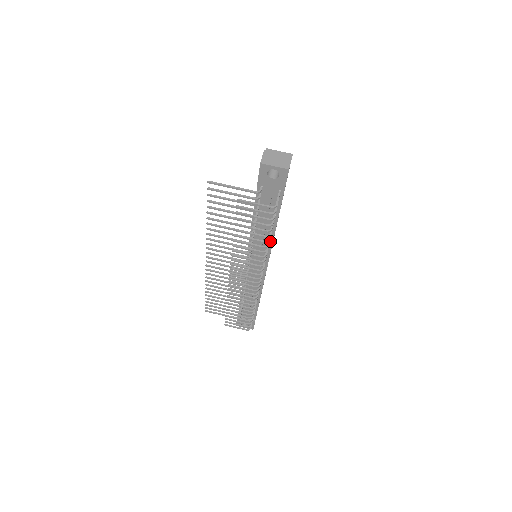
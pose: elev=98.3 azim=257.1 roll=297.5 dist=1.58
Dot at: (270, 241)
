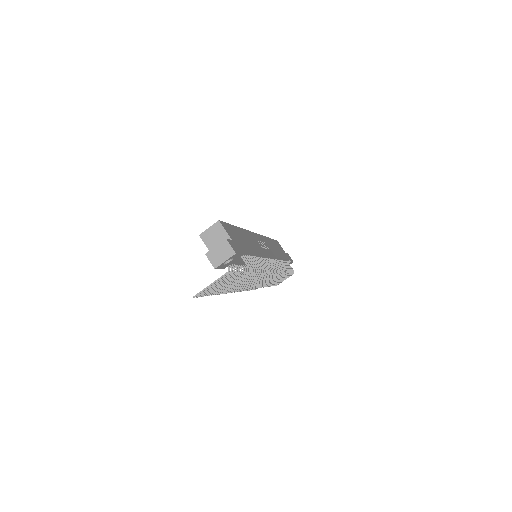
Dot at: (259, 257)
